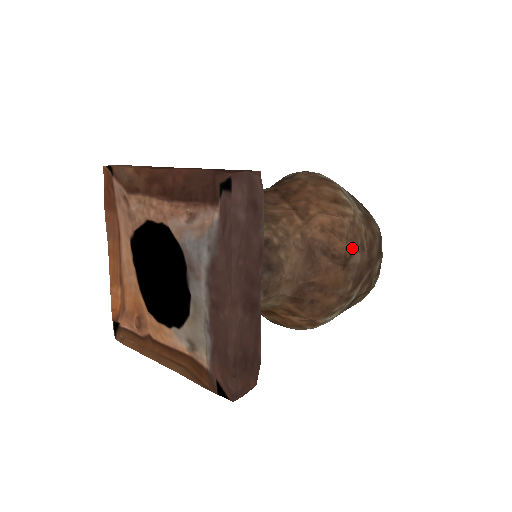
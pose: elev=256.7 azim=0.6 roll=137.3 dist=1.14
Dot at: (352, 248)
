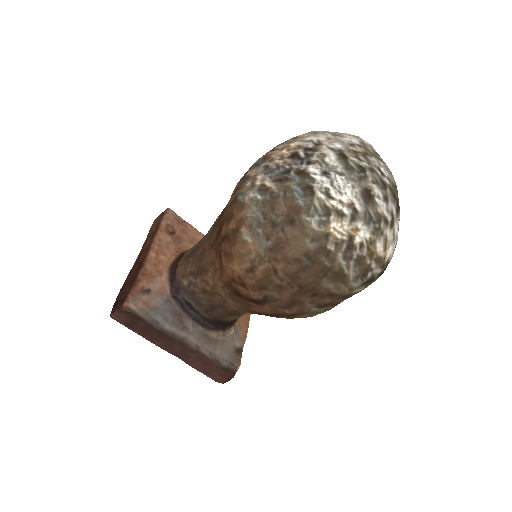
Dot at: (261, 291)
